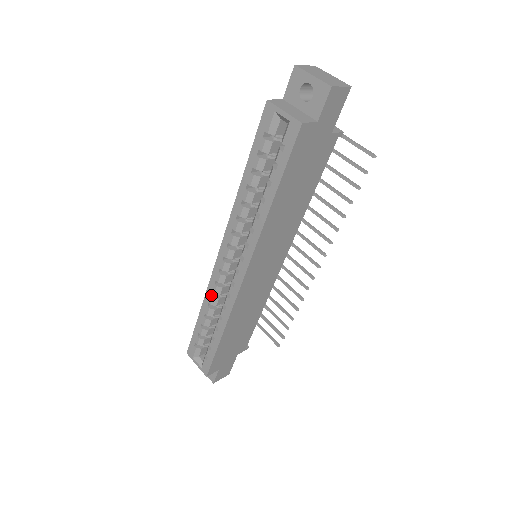
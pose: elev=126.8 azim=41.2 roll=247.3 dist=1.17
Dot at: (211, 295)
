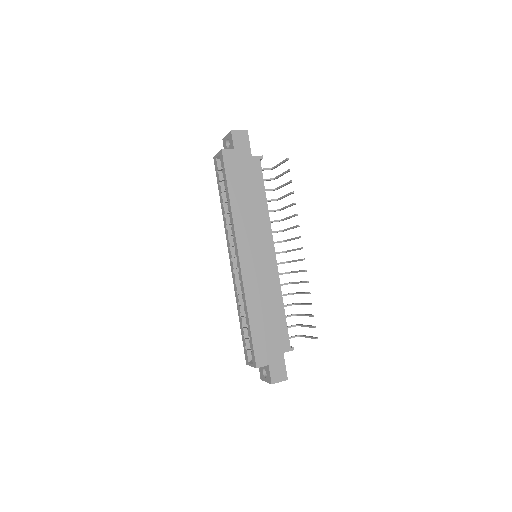
Dot at: (237, 294)
